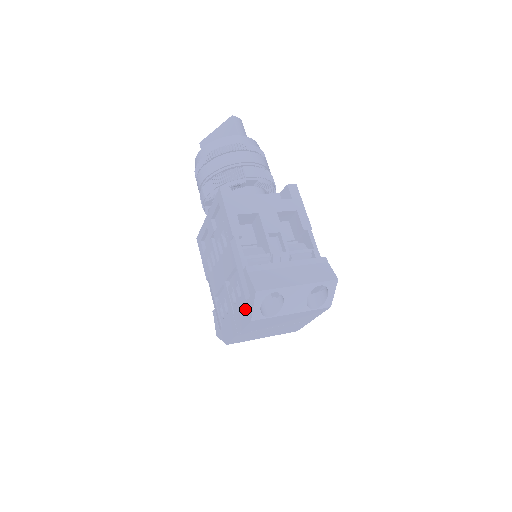
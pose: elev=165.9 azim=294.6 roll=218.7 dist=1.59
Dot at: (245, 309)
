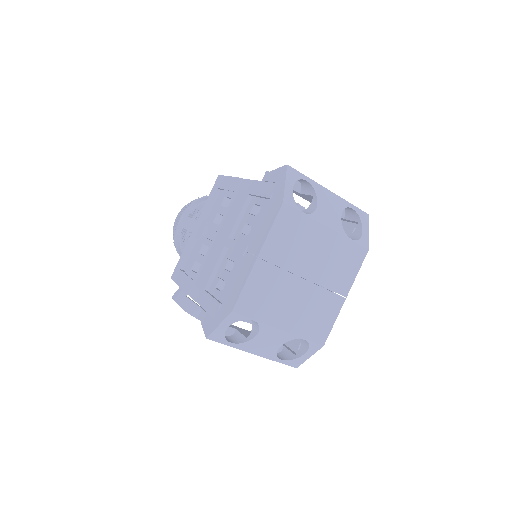
Dot at: (270, 207)
